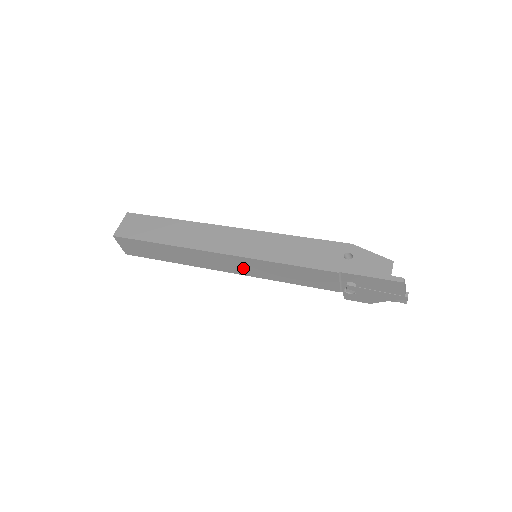
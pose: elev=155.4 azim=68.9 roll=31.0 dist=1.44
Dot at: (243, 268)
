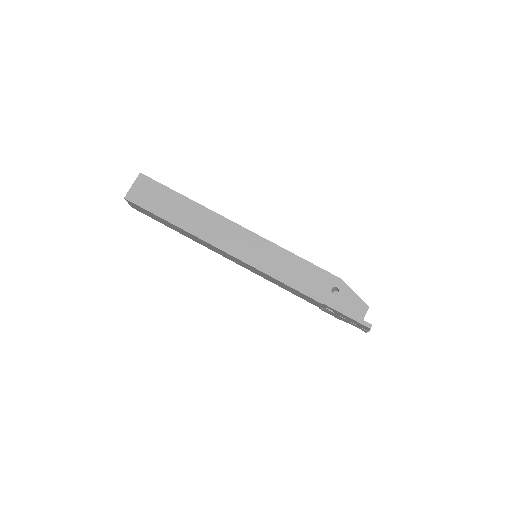
Dot at: (242, 264)
